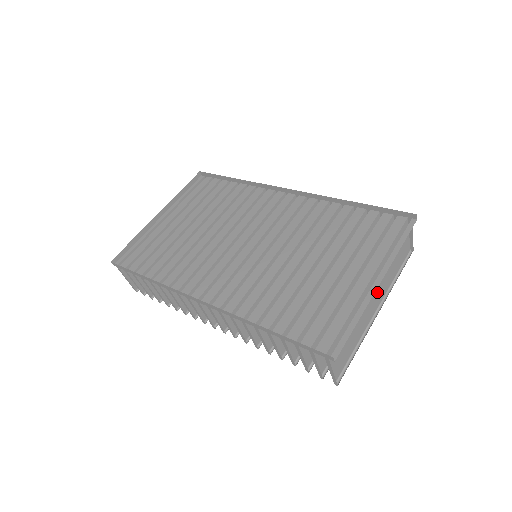
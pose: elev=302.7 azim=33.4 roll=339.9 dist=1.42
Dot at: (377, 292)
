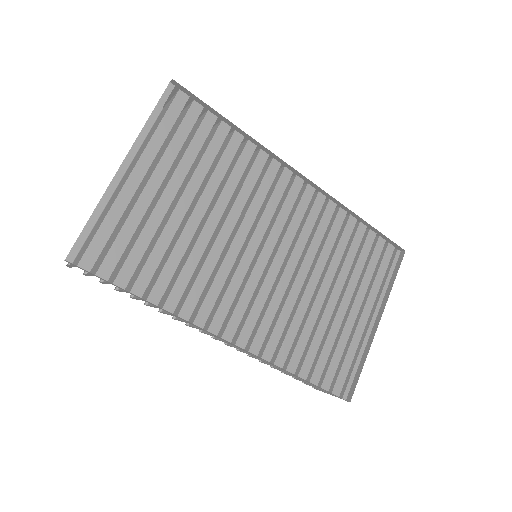
Dot at: occluded
